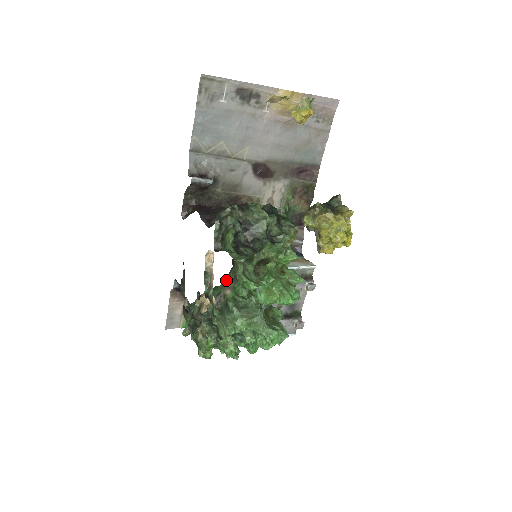
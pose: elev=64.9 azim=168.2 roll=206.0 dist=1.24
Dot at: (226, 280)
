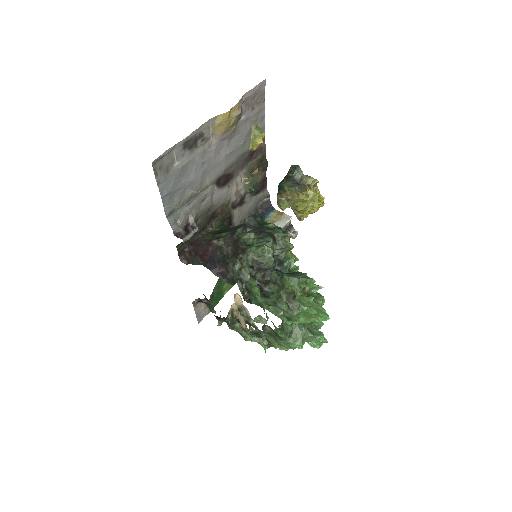
Dot at: occluded
